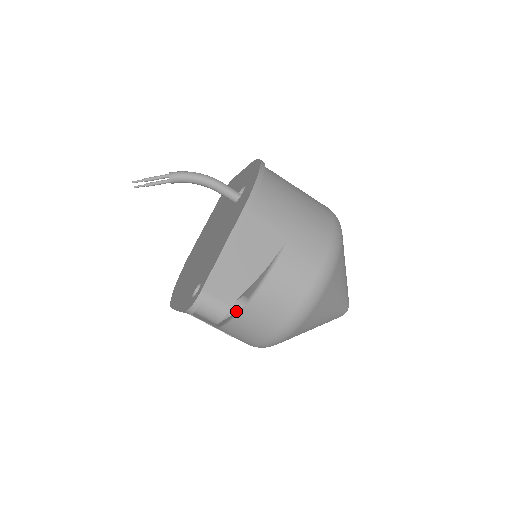
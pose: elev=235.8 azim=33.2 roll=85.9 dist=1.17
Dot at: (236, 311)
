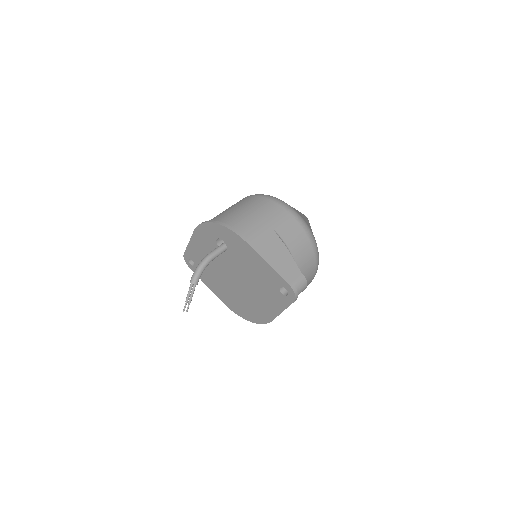
Dot at: occluded
